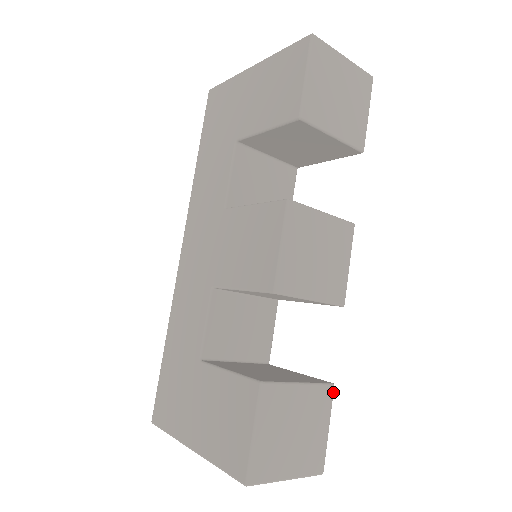
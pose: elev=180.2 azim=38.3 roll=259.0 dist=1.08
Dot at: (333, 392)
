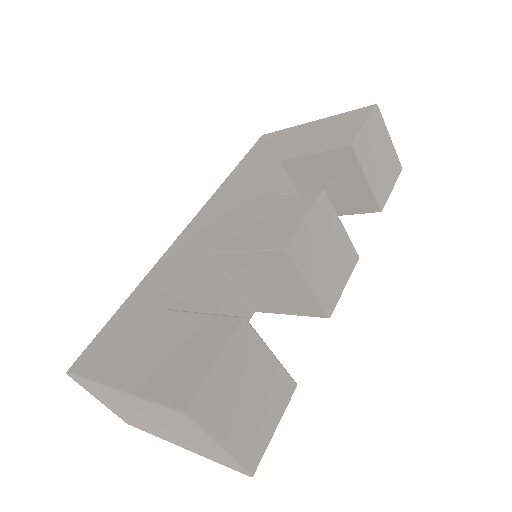
Dot at: occluded
